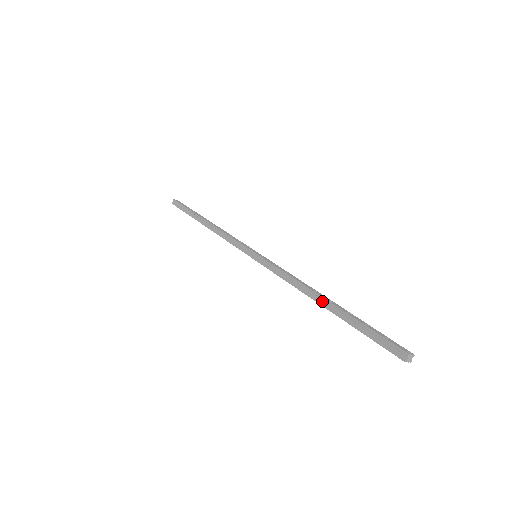
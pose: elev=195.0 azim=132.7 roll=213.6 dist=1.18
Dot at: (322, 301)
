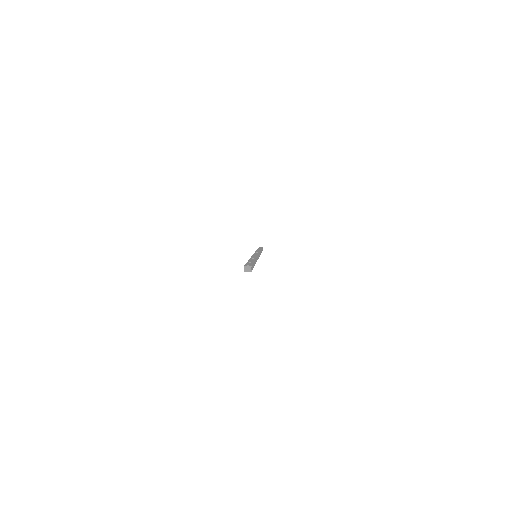
Dot at: occluded
